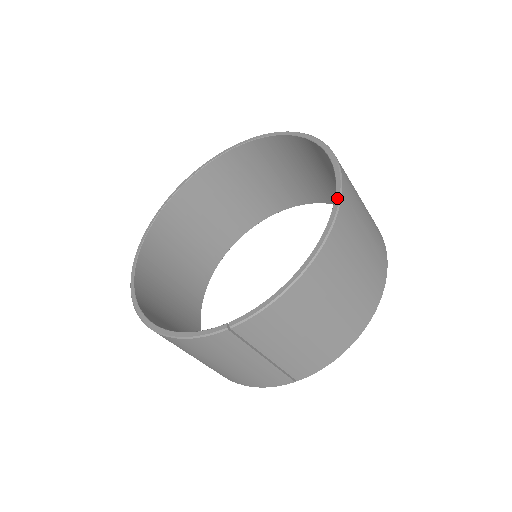
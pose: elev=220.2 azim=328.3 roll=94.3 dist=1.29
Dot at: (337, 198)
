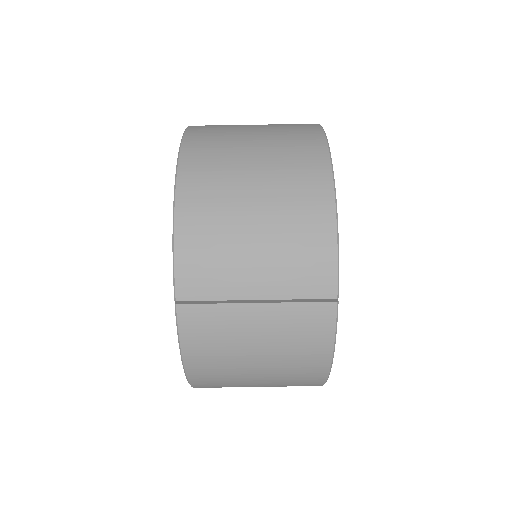
Dot at: occluded
